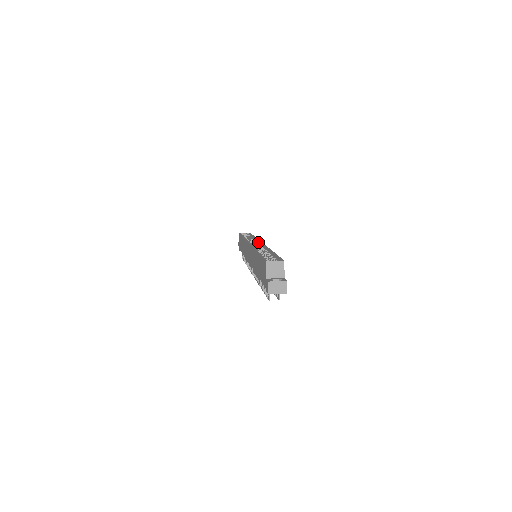
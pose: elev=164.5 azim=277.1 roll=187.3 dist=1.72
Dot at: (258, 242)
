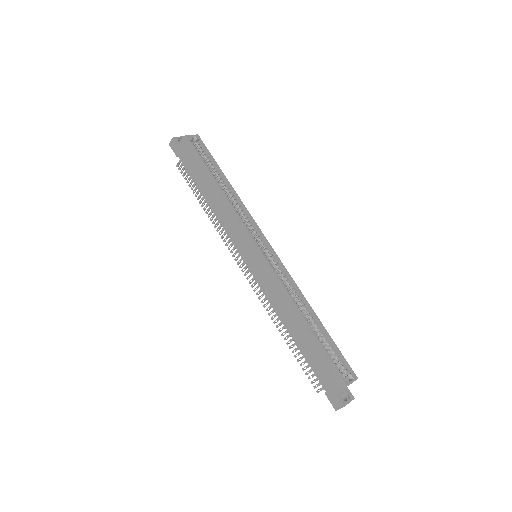
Dot at: (256, 228)
